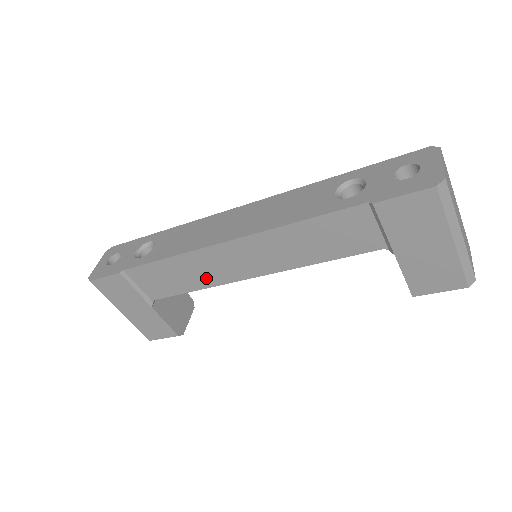
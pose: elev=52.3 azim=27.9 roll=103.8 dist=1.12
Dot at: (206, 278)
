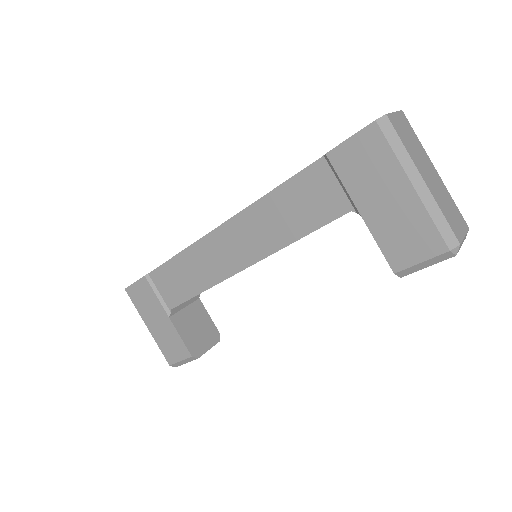
Dot at: (208, 275)
